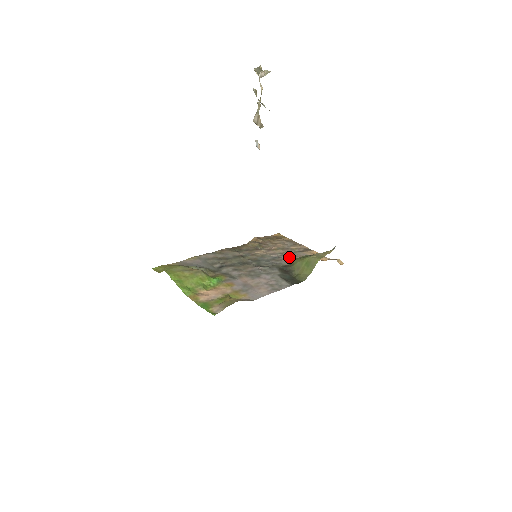
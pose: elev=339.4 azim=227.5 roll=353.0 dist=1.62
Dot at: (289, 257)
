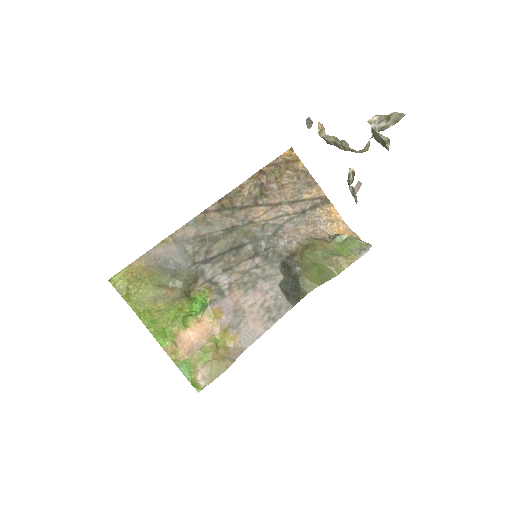
Dot at: (297, 226)
